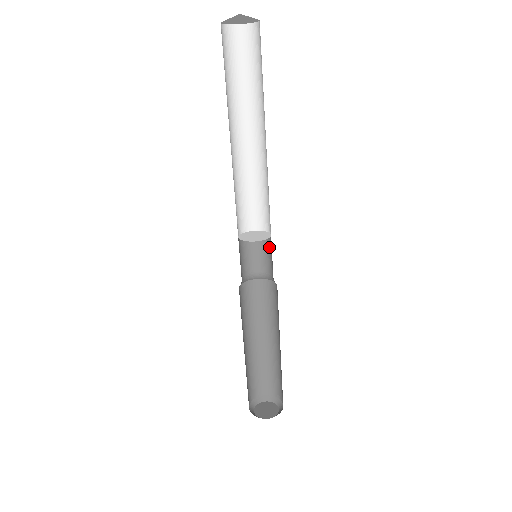
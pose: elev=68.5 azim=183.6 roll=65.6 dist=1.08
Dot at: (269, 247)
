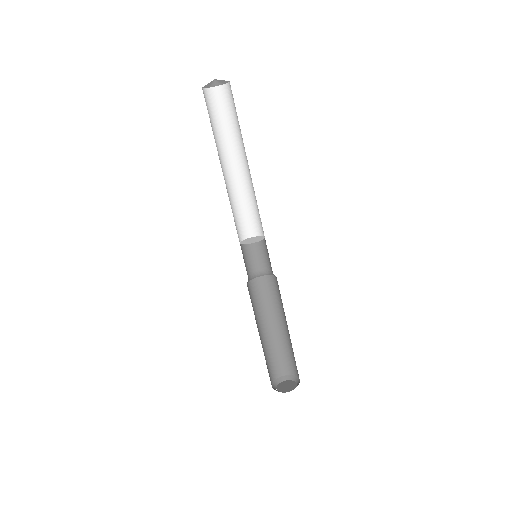
Dot at: (267, 249)
